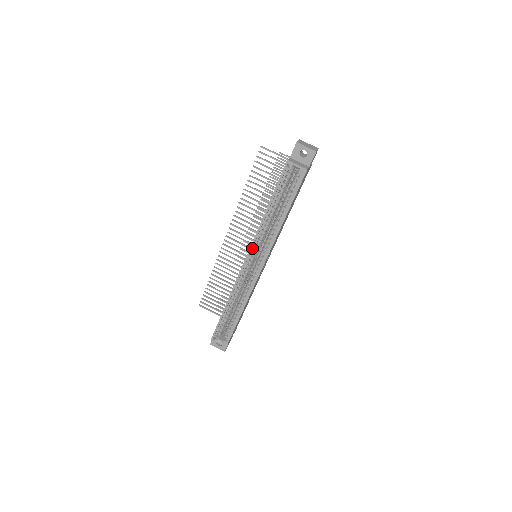
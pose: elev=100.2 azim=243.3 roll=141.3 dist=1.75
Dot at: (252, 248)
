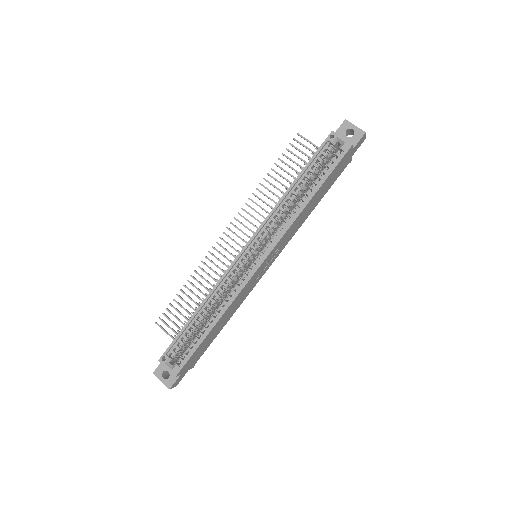
Dot at: (258, 233)
